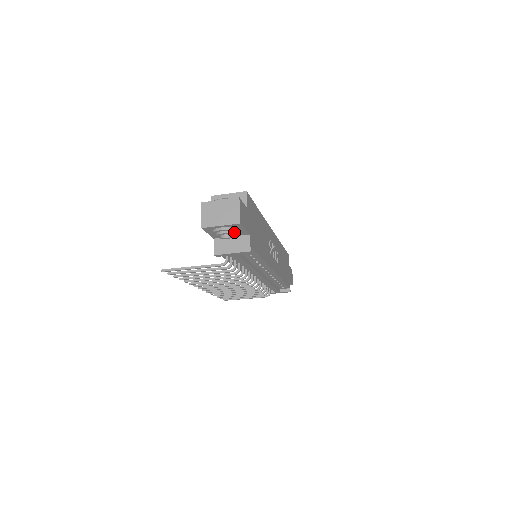
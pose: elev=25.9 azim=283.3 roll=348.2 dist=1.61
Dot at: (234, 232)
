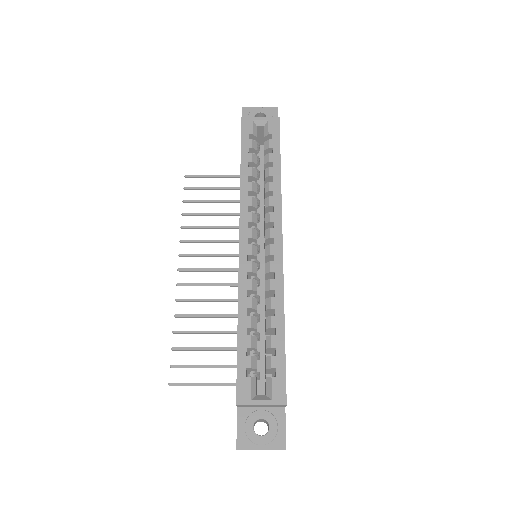
Dot at: occluded
